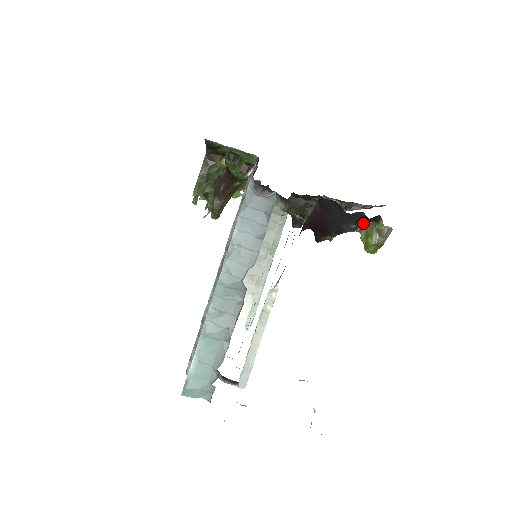
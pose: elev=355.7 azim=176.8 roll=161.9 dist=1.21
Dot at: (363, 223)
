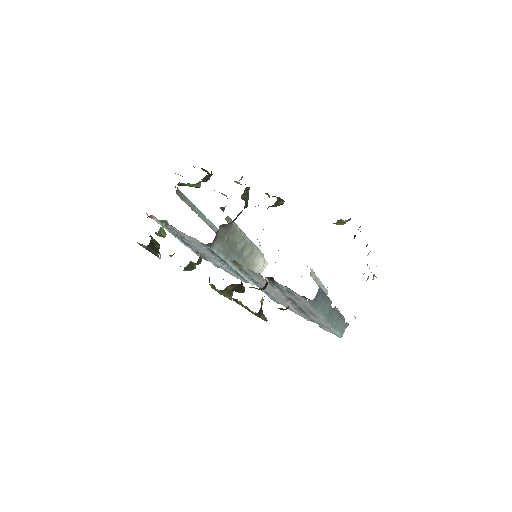
Dot at: occluded
